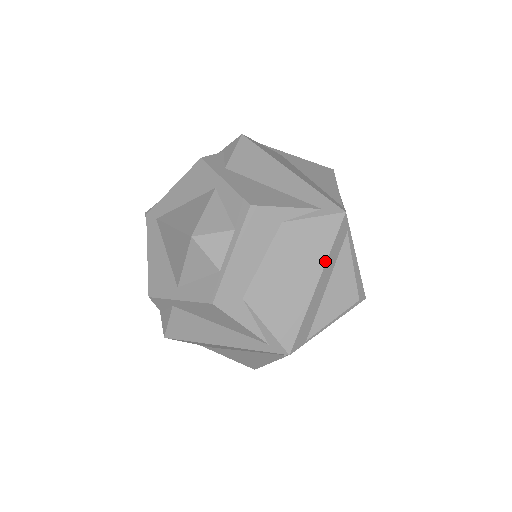
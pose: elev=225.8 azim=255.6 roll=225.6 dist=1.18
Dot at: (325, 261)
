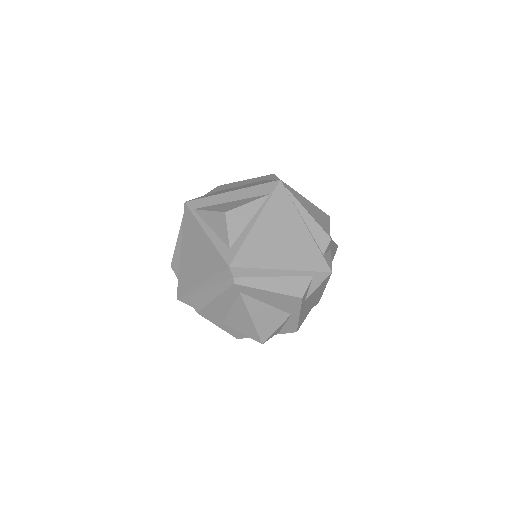
Dot at: occluded
